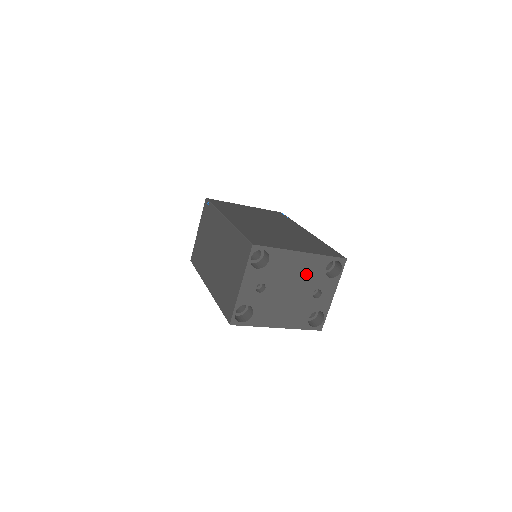
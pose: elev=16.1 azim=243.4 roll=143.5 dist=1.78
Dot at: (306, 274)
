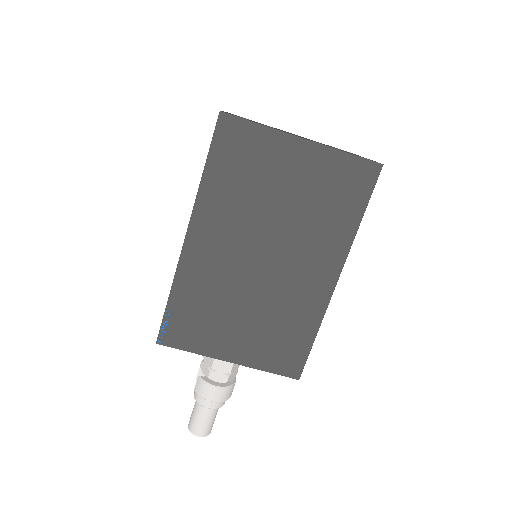
Dot at: occluded
